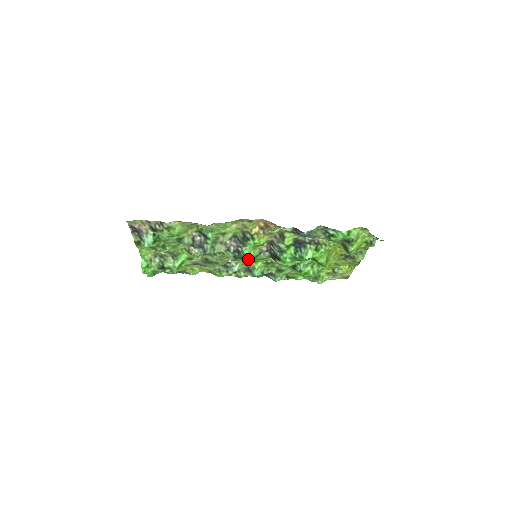
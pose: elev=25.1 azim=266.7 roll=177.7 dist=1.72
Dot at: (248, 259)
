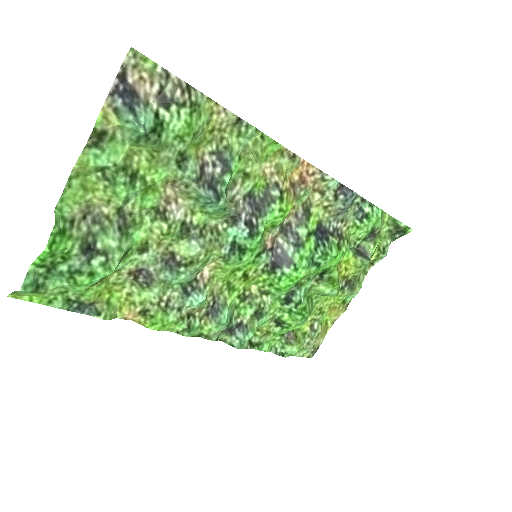
Dot at: (250, 255)
